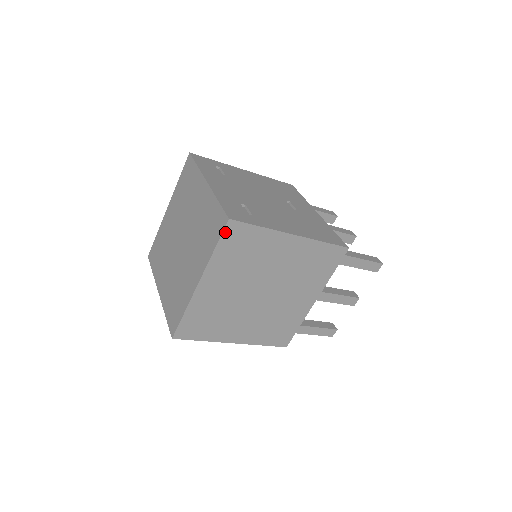
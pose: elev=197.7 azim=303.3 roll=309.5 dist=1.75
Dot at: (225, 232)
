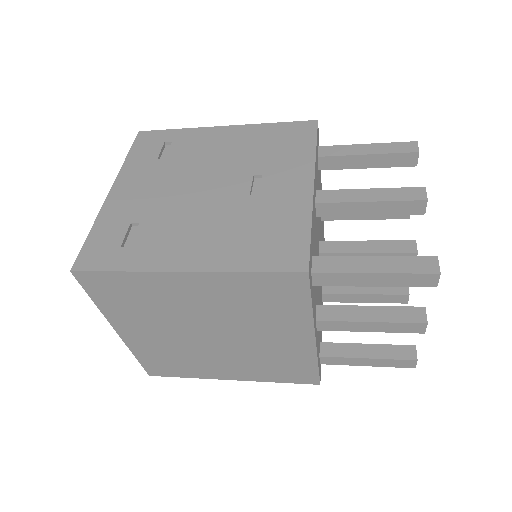
Dot at: (84, 284)
